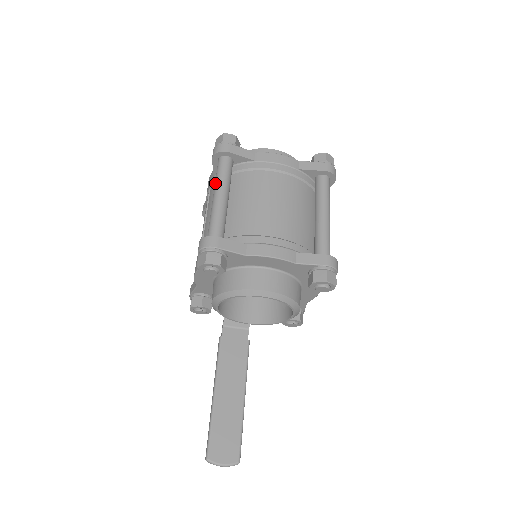
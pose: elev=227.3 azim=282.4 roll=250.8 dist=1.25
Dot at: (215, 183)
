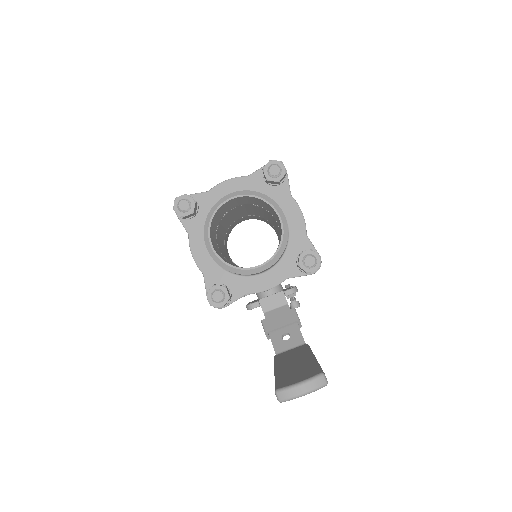
Dot at: occluded
